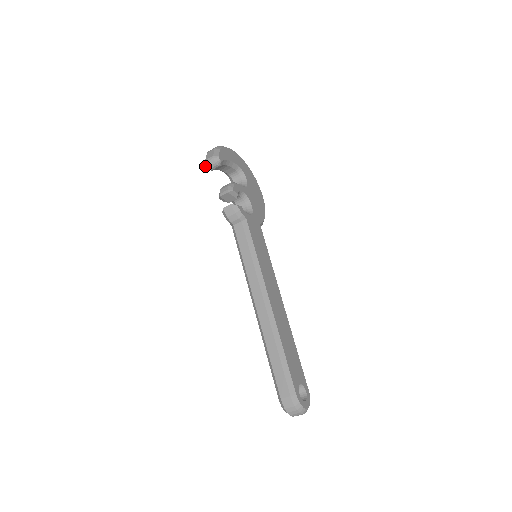
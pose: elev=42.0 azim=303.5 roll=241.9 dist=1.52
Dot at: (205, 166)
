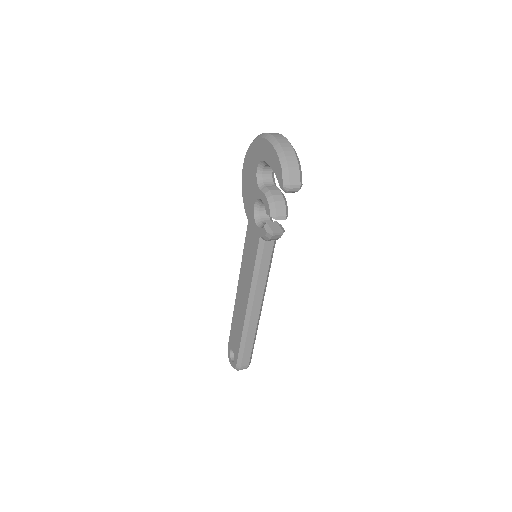
Dot at: (284, 189)
